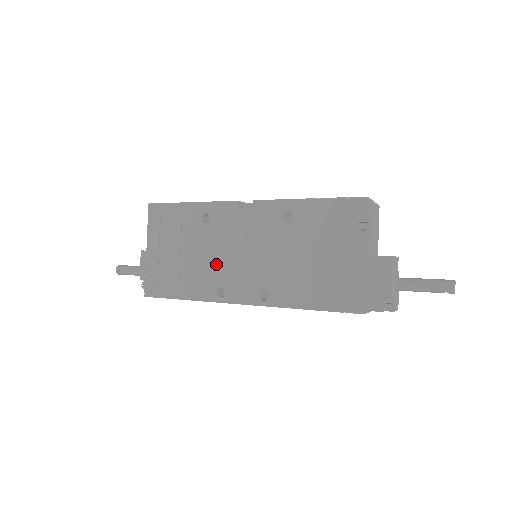
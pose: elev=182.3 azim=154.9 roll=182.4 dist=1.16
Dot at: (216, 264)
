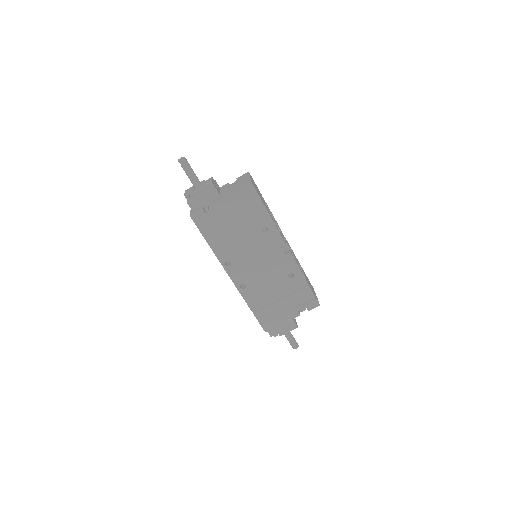
Dot at: (242, 252)
